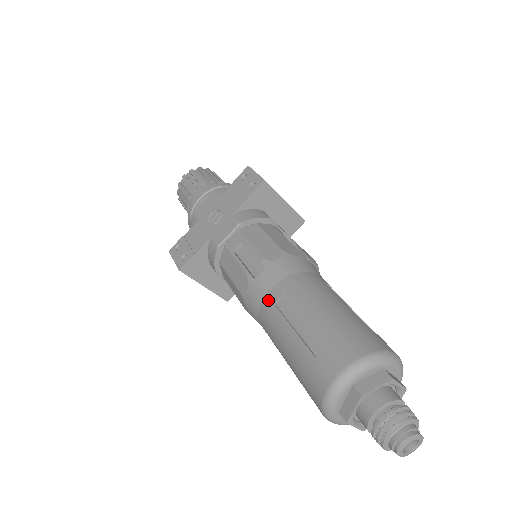
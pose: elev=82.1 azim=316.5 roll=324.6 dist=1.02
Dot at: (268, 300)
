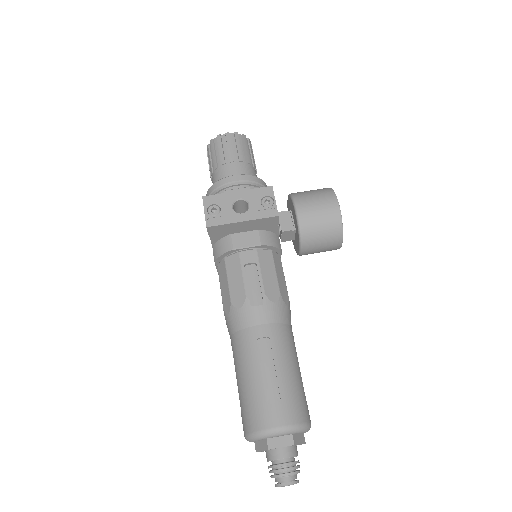
Dot at: occluded
